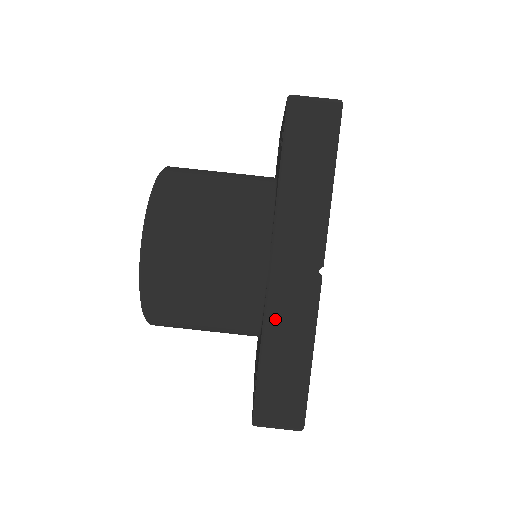
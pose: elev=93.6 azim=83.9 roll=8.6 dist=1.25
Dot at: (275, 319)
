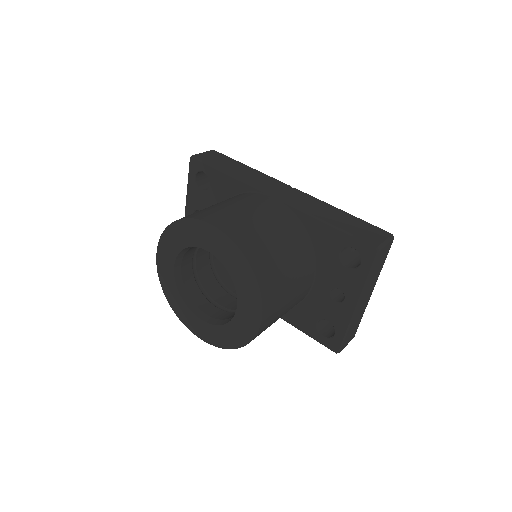
Dot at: (309, 209)
